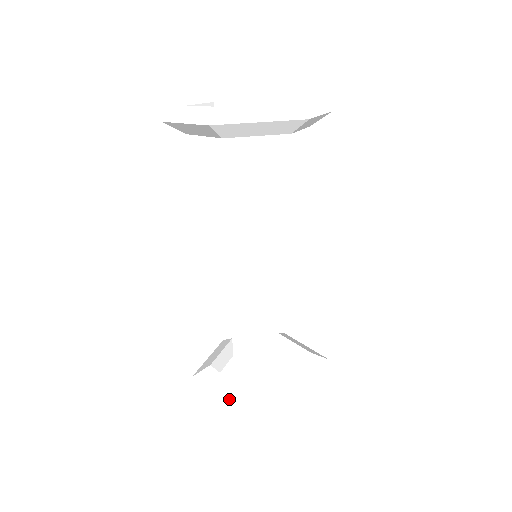
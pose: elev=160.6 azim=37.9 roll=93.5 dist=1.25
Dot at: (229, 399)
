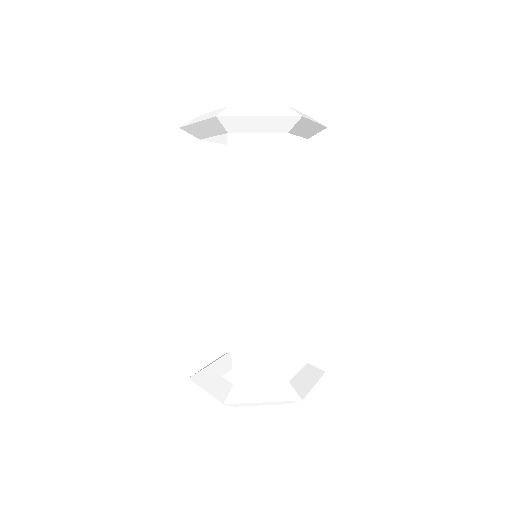
Dot at: (286, 394)
